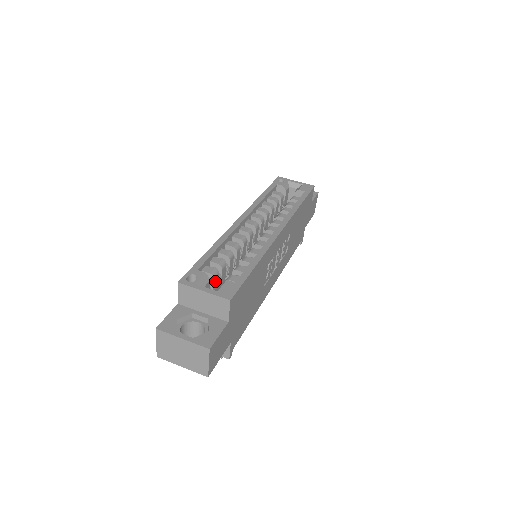
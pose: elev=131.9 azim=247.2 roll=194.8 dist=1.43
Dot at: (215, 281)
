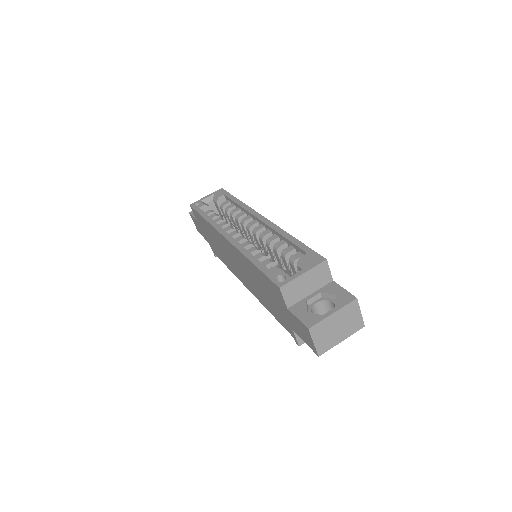
Dot at: occluded
